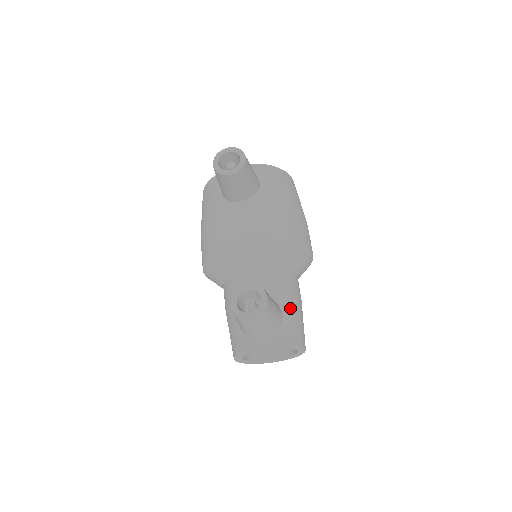
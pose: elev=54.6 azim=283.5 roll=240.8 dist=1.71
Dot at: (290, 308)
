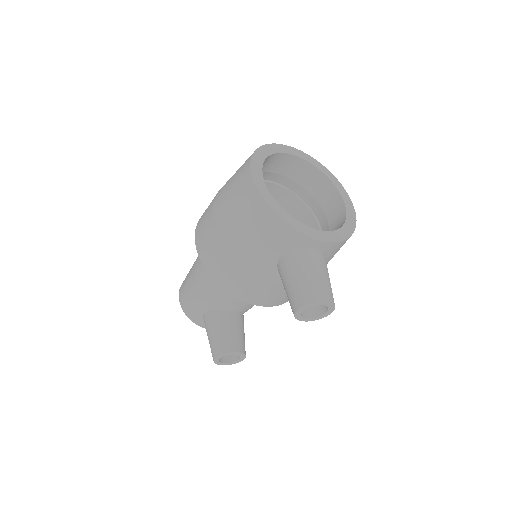
Dot at: occluded
